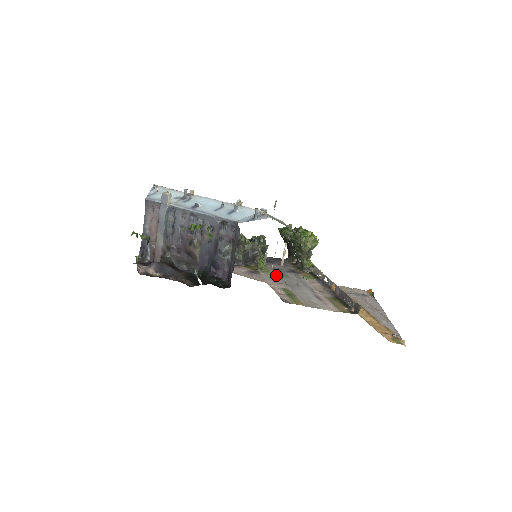
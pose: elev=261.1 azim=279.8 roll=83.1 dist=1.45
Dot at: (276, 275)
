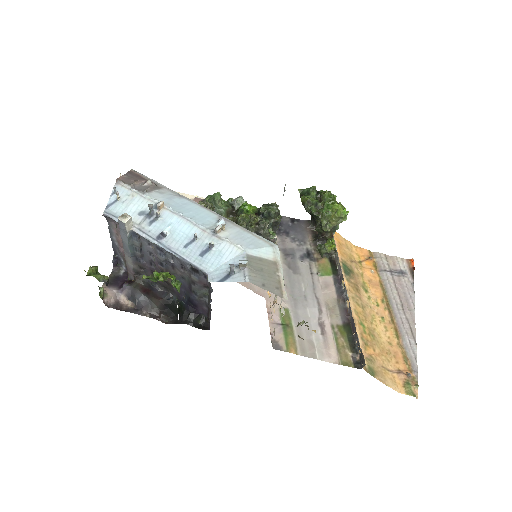
Dot at: (283, 270)
